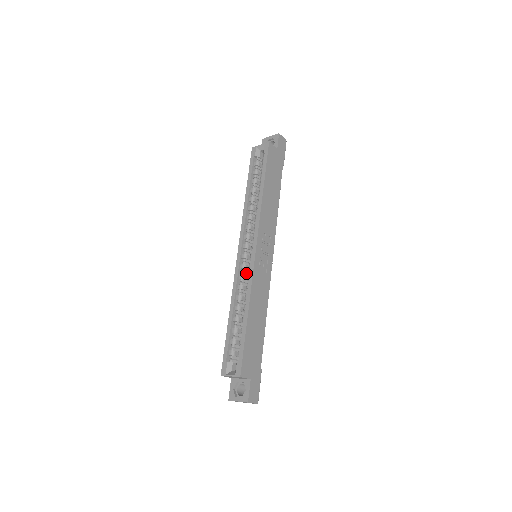
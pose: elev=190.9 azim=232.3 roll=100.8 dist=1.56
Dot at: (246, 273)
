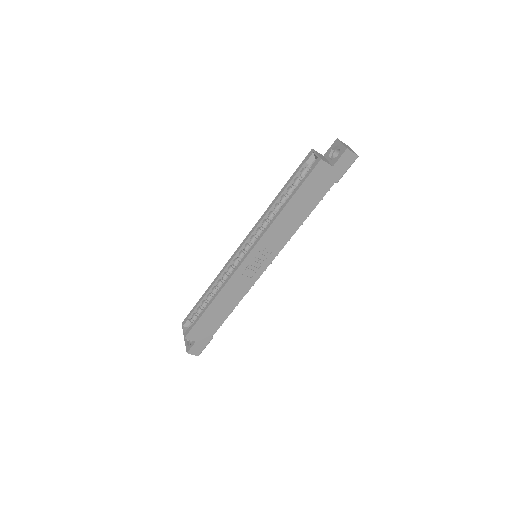
Dot at: occluded
